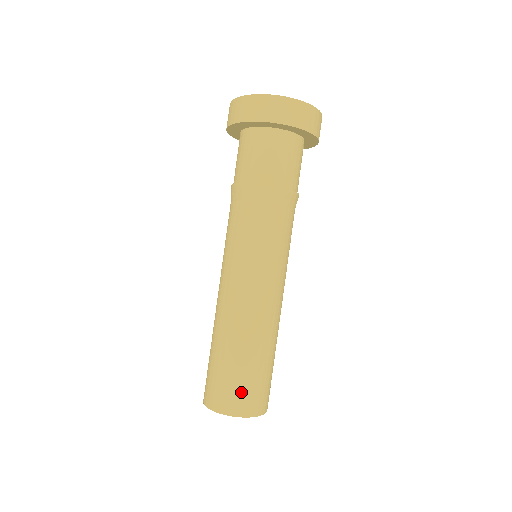
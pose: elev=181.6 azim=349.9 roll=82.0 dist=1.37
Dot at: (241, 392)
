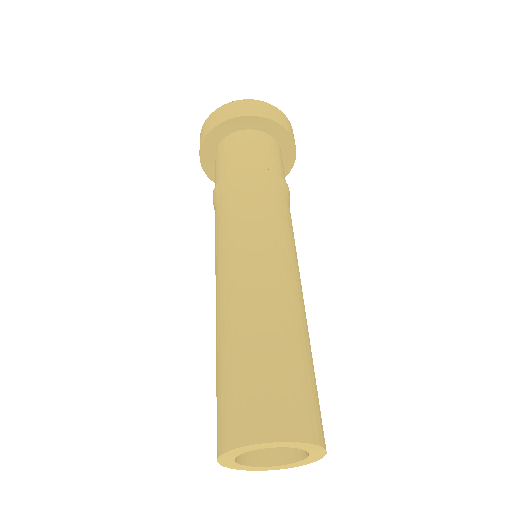
Dot at: (267, 399)
